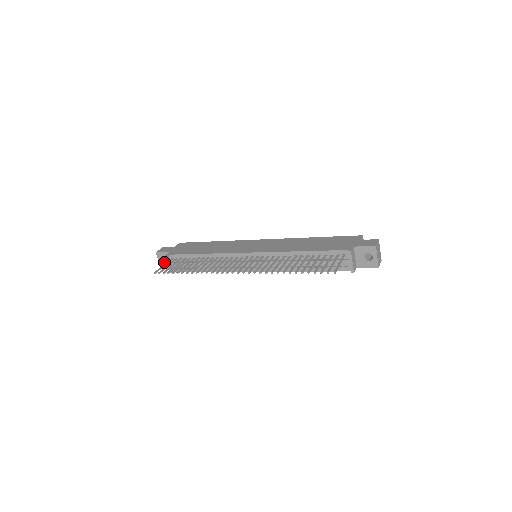
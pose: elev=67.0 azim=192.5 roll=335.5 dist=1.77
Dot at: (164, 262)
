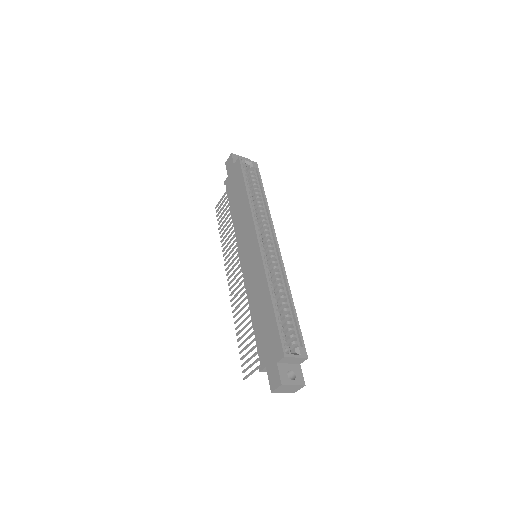
Dot at: occluded
